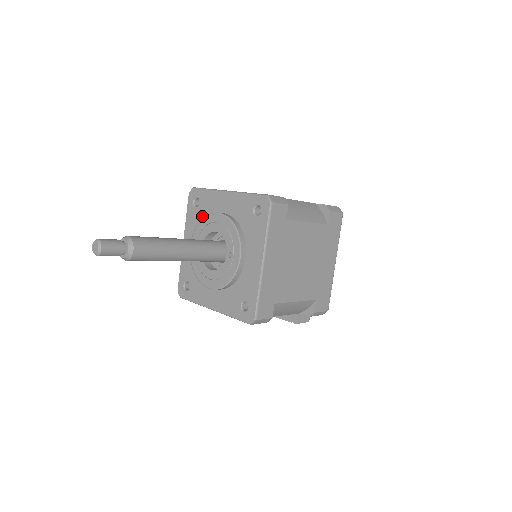
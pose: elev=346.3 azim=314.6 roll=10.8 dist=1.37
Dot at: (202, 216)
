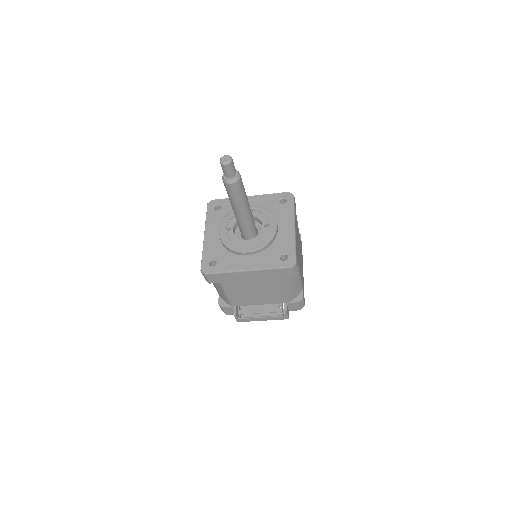
Dot at: (226, 214)
